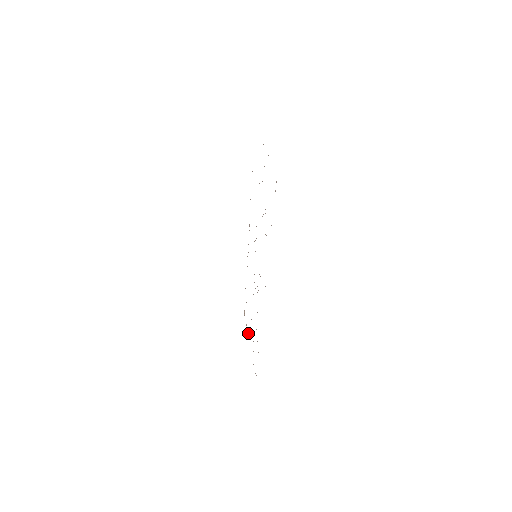
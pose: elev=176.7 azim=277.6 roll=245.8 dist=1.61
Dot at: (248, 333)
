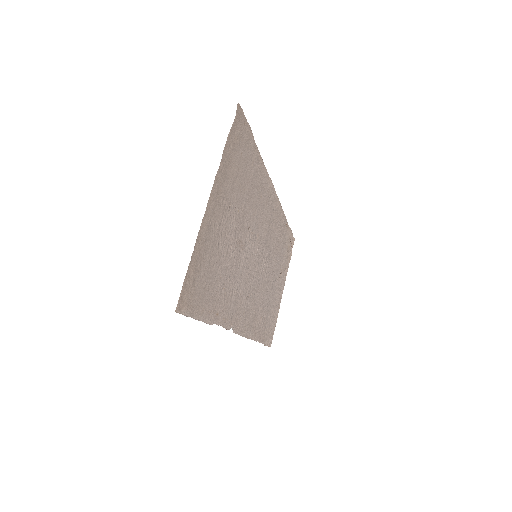
Dot at: (284, 276)
